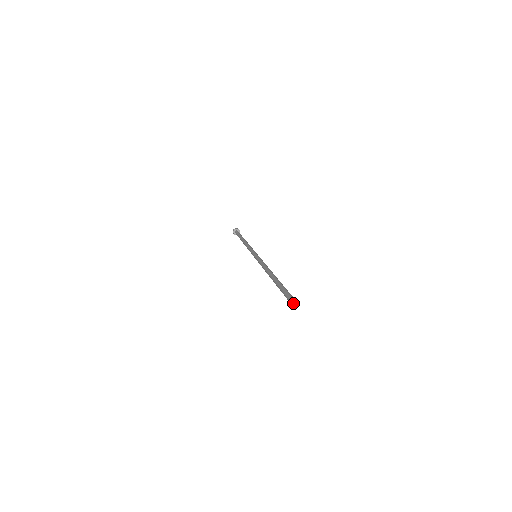
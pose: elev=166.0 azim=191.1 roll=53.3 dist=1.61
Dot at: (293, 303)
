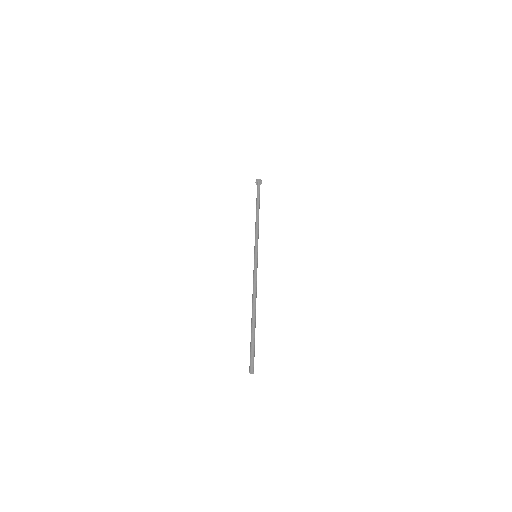
Dot at: (250, 372)
